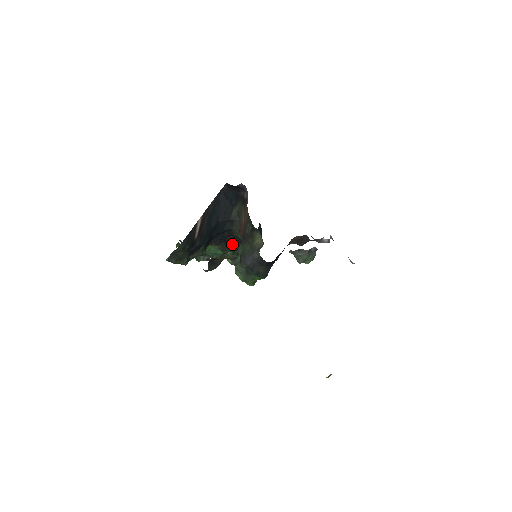
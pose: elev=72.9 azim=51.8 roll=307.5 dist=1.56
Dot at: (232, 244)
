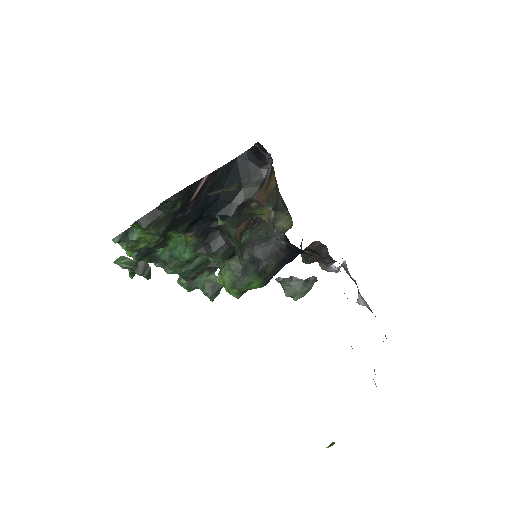
Dot at: (214, 243)
